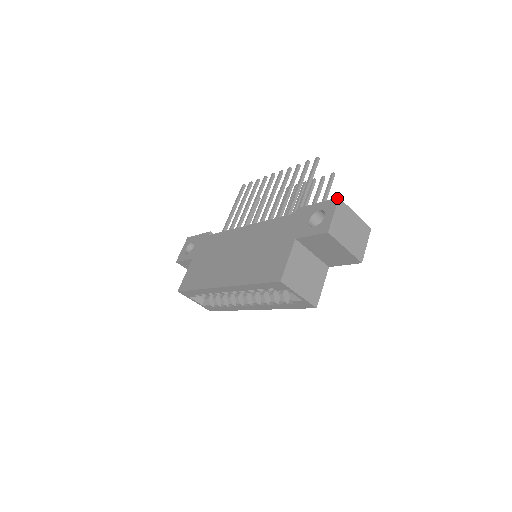
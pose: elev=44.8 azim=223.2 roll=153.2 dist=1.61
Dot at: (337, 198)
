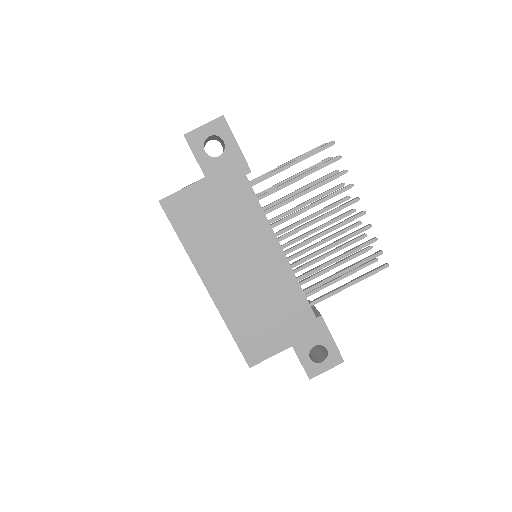
Dot at: (343, 361)
